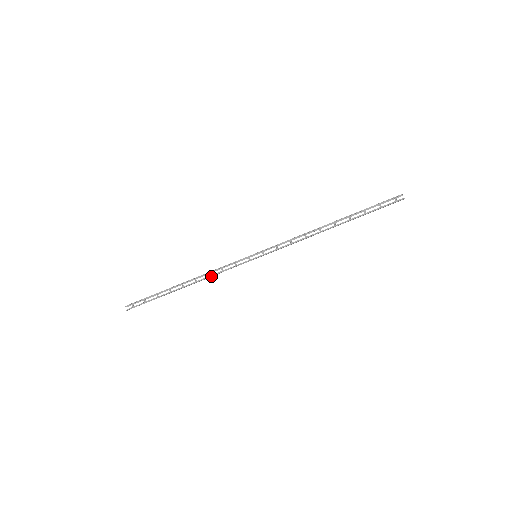
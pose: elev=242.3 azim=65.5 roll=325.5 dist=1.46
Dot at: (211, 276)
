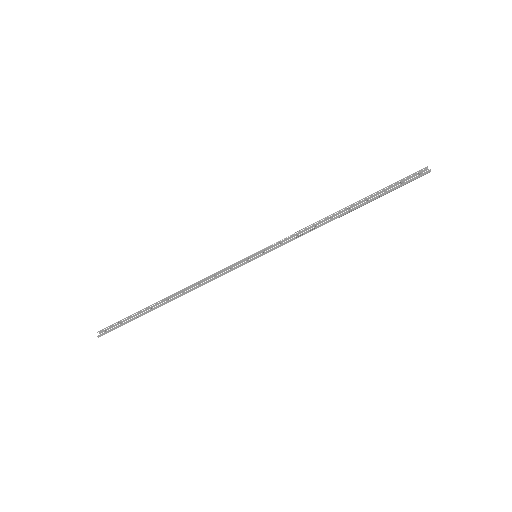
Dot at: (201, 284)
